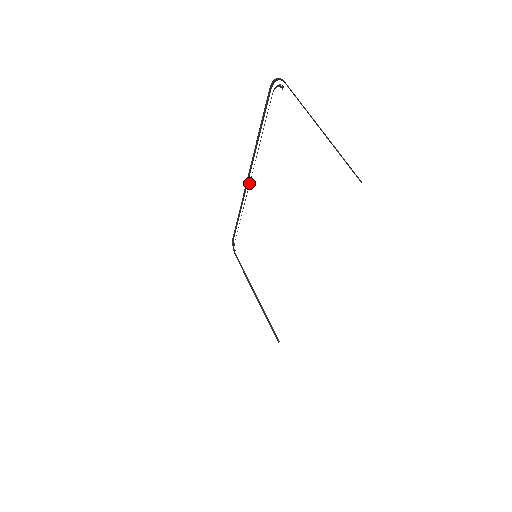
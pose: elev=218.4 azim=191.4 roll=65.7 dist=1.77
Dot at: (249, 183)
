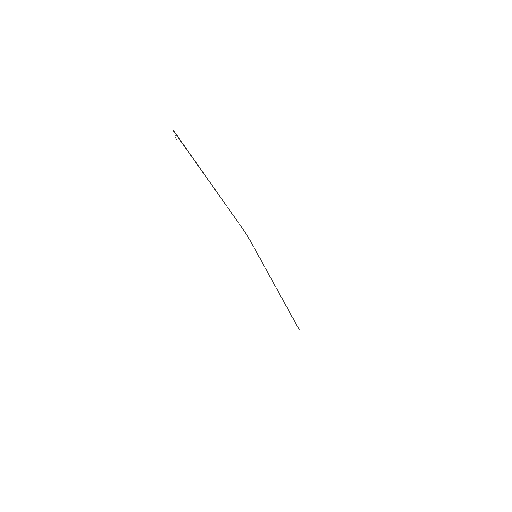
Dot at: occluded
